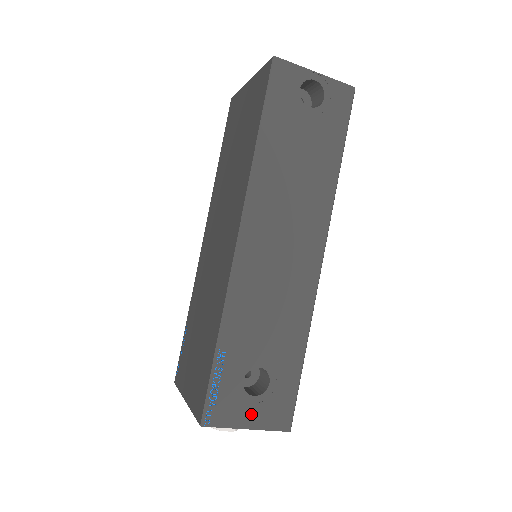
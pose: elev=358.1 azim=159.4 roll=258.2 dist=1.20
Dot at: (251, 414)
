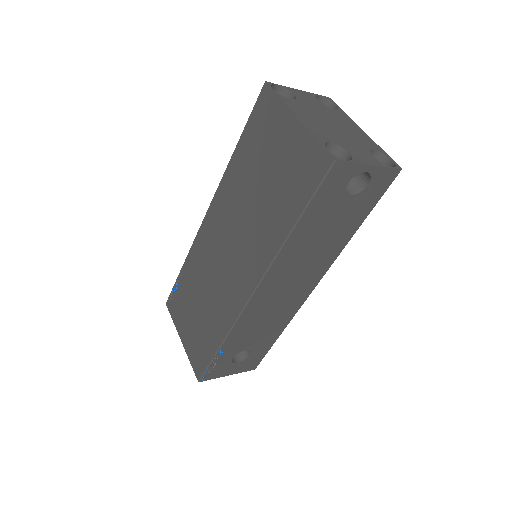
Dot at: (233, 370)
